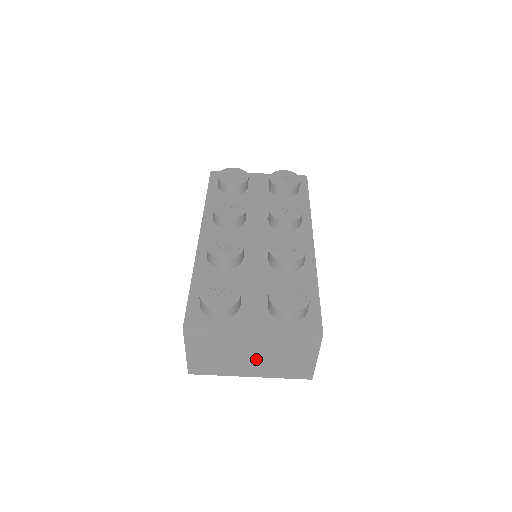
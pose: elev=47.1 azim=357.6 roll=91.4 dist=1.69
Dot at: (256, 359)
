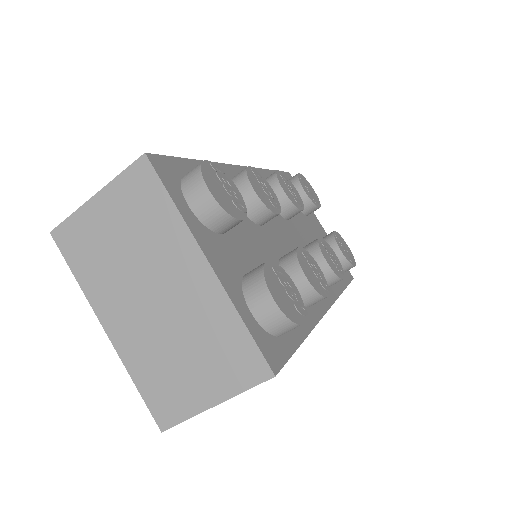
Dot at: (150, 311)
